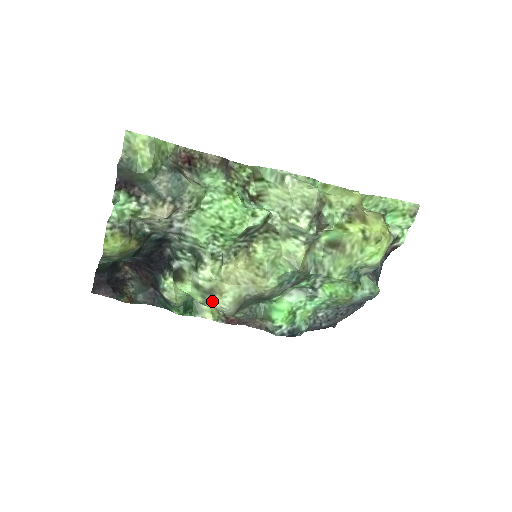
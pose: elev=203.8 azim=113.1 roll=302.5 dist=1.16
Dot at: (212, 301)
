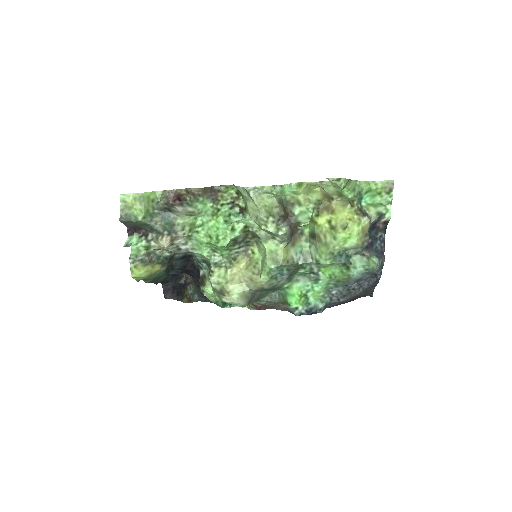
Dot at: (225, 299)
